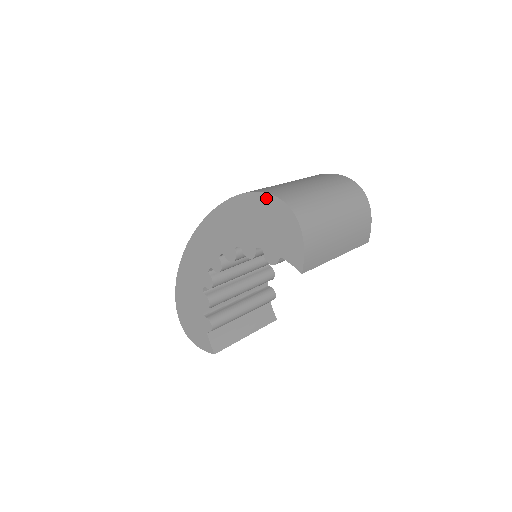
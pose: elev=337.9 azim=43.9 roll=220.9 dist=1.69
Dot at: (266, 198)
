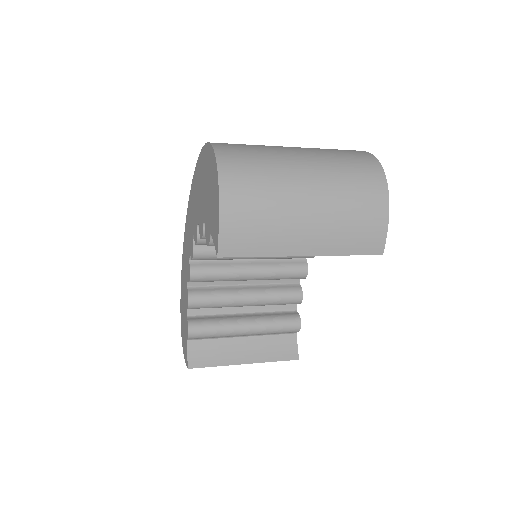
Dot at: (208, 150)
